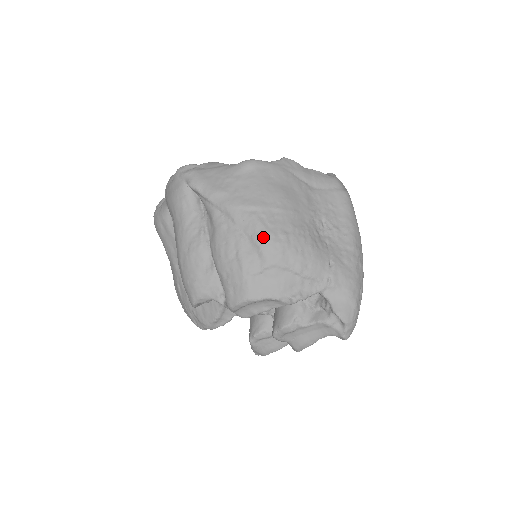
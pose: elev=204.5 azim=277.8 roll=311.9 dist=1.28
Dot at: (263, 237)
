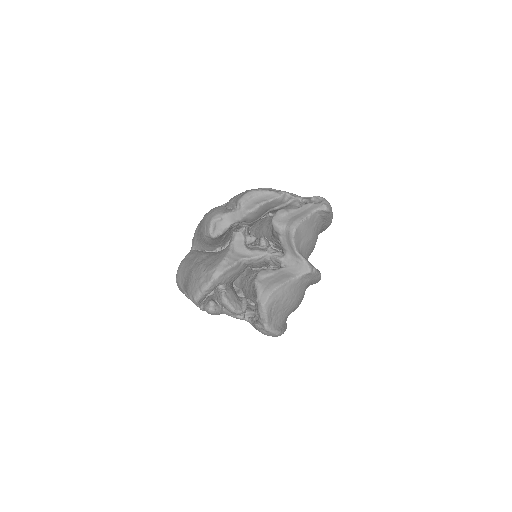
Dot at: occluded
